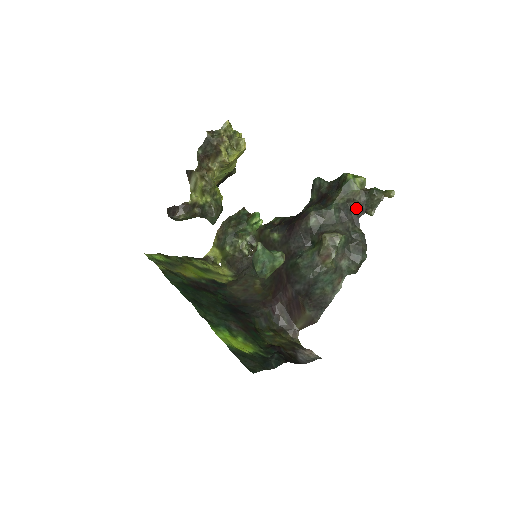
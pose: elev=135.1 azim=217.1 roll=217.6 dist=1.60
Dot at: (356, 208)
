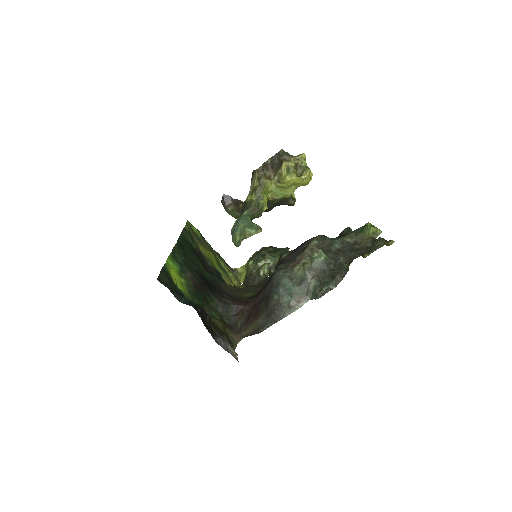
Dot at: (357, 250)
